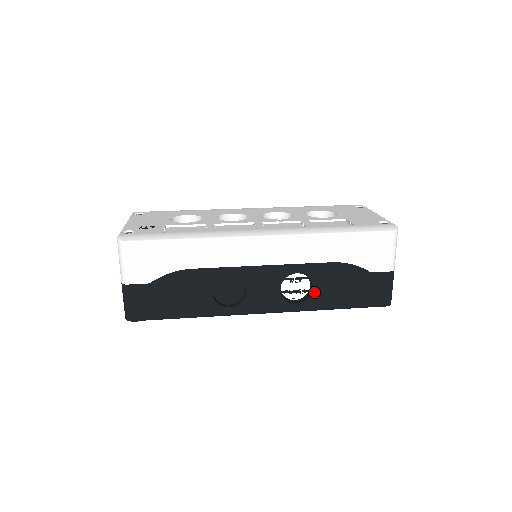
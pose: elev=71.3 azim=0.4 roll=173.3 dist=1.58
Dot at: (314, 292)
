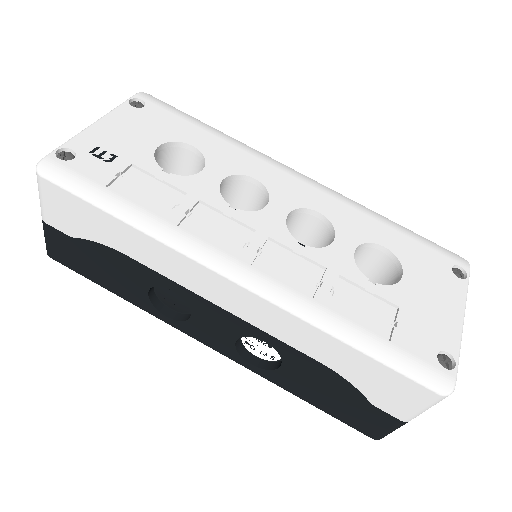
Dot at: (280, 370)
